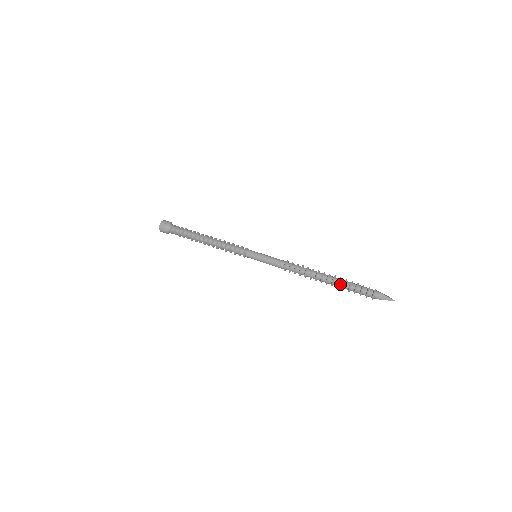
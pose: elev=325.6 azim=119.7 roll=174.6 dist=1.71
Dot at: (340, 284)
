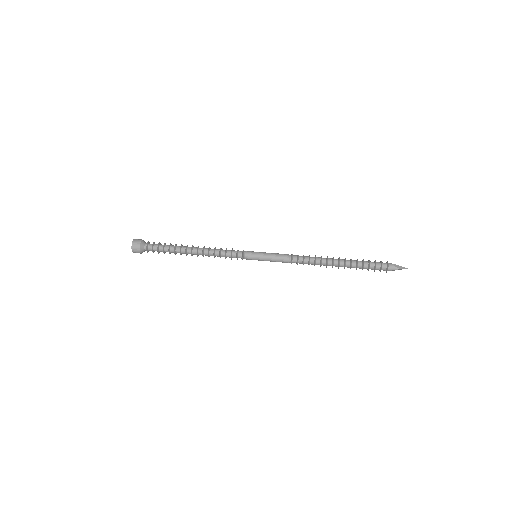
Dot at: (353, 264)
